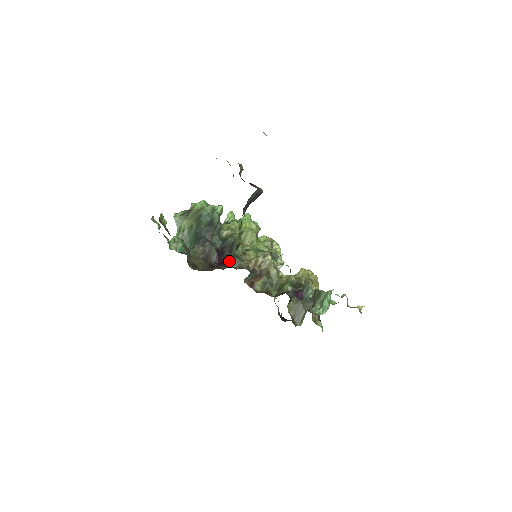
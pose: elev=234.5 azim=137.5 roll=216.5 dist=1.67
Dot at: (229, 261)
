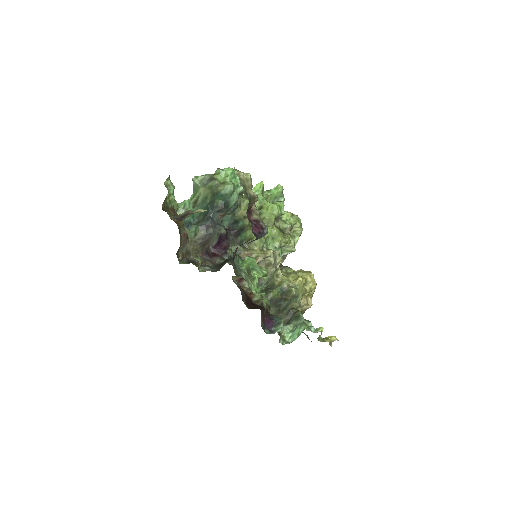
Dot at: (230, 248)
